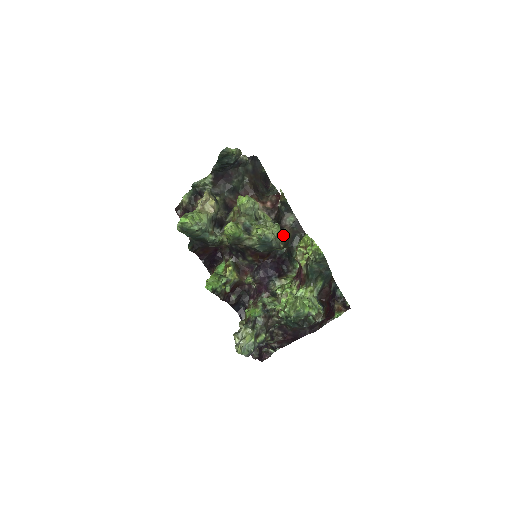
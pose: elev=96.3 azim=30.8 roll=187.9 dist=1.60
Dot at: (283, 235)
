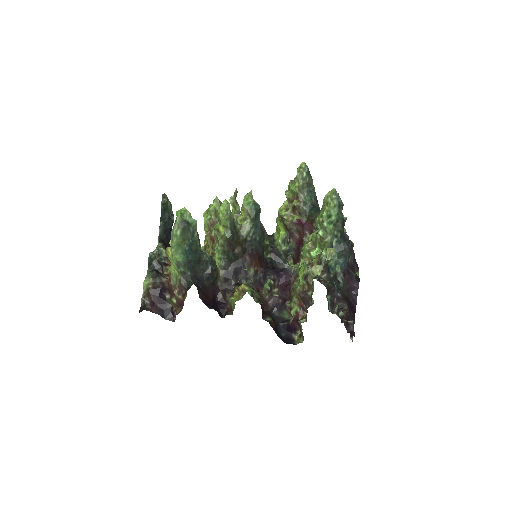
Dot at: occluded
